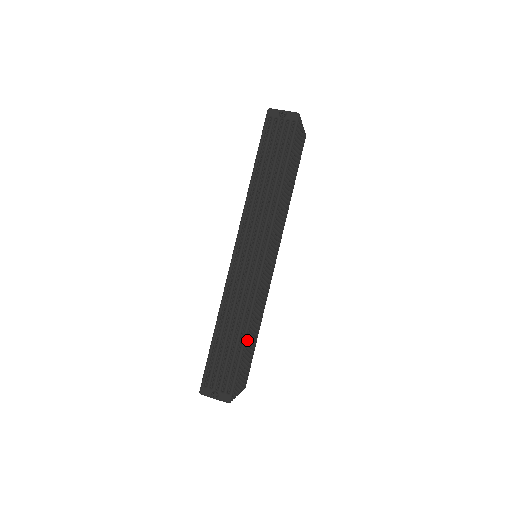
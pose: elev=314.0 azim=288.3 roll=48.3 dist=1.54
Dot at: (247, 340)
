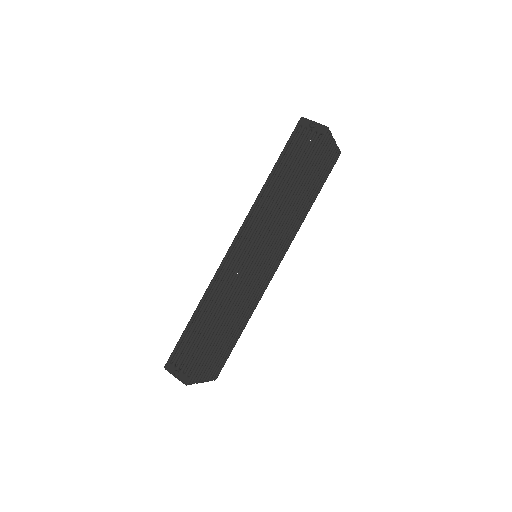
Dot at: (222, 332)
